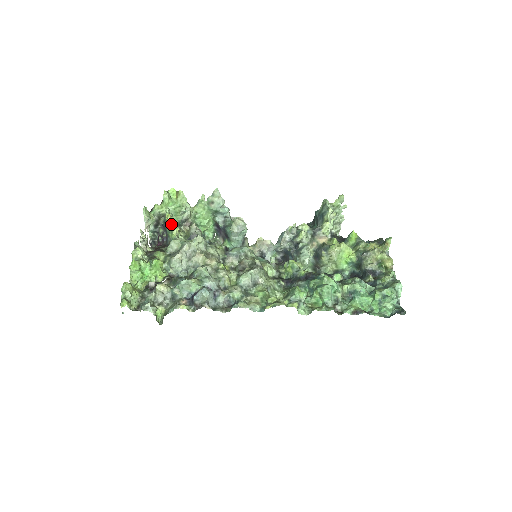
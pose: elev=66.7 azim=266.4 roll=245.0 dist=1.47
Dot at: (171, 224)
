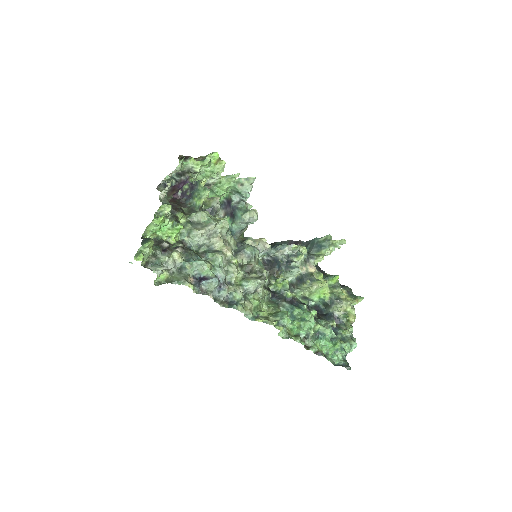
Dot at: (204, 192)
